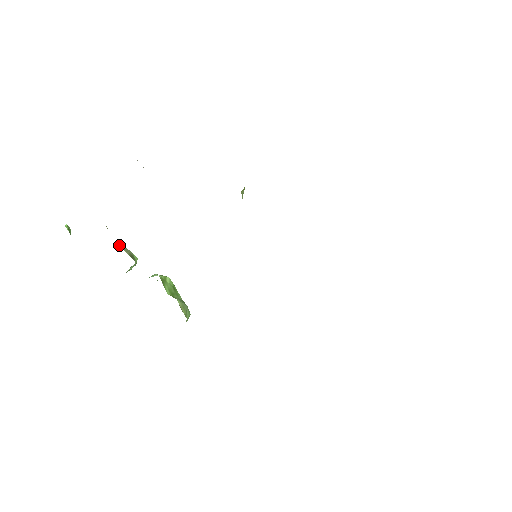
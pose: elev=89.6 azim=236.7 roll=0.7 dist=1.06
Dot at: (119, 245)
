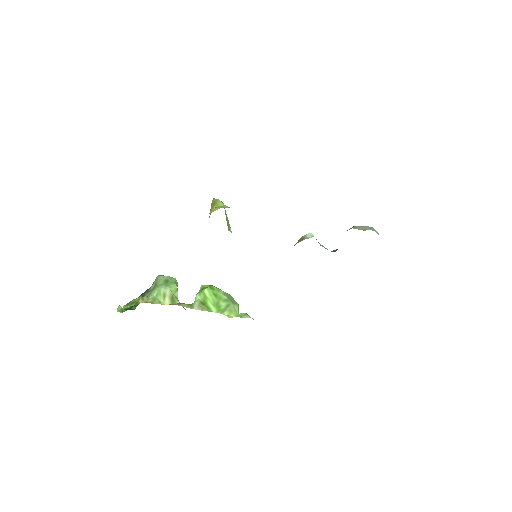
Dot at: (158, 296)
